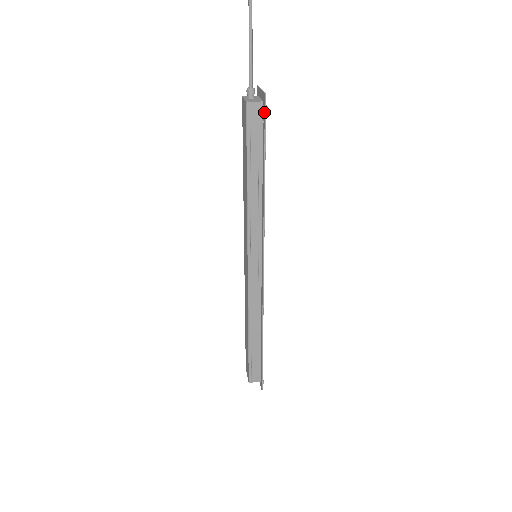
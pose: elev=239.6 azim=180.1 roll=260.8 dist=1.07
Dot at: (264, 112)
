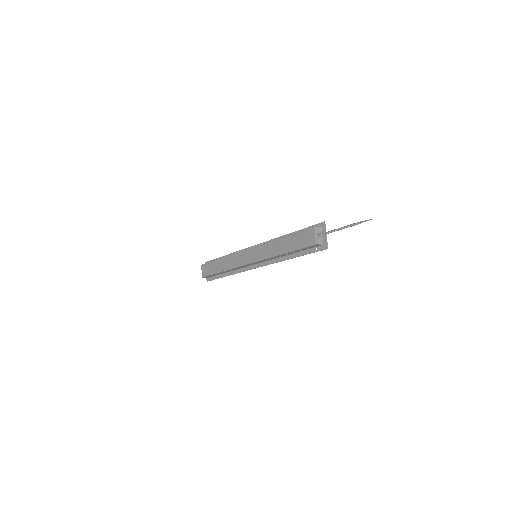
Dot at: (320, 250)
